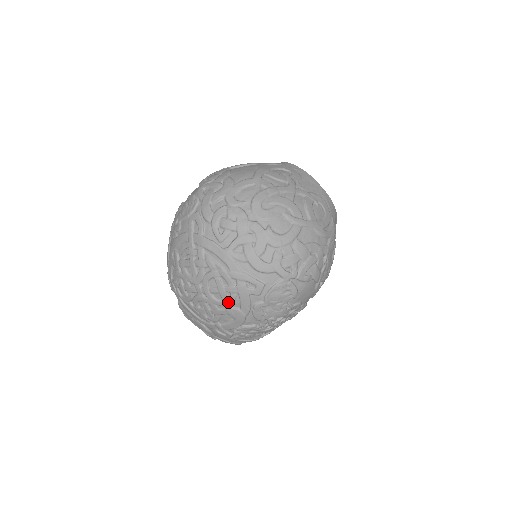
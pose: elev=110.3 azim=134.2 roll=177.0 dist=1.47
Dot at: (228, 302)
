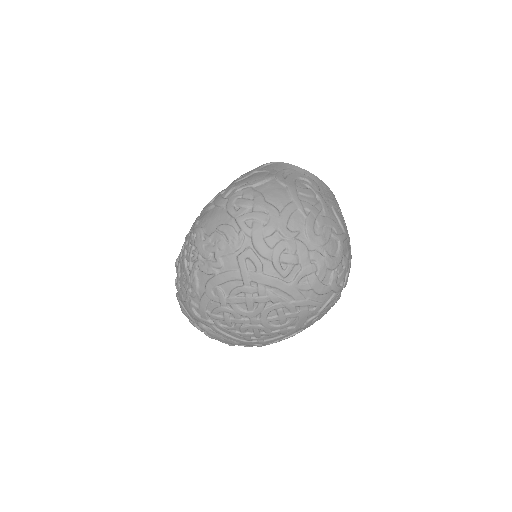
Dot at: (286, 325)
